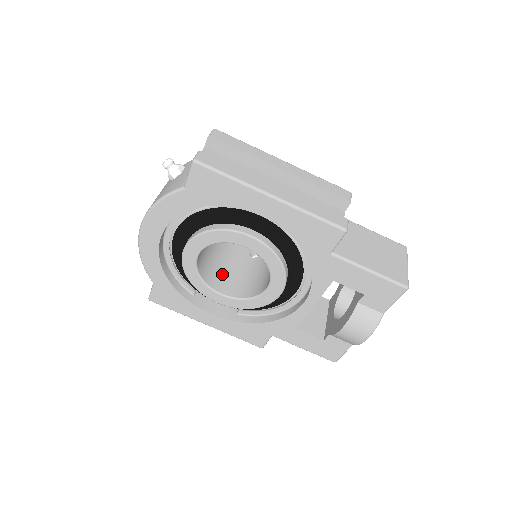
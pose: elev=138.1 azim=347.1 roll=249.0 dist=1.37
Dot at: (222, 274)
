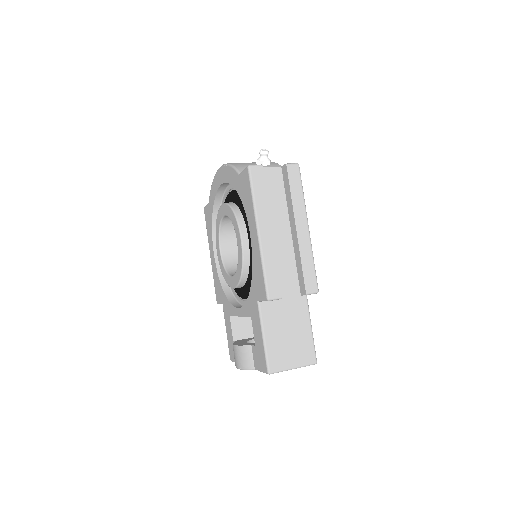
Dot at: occluded
